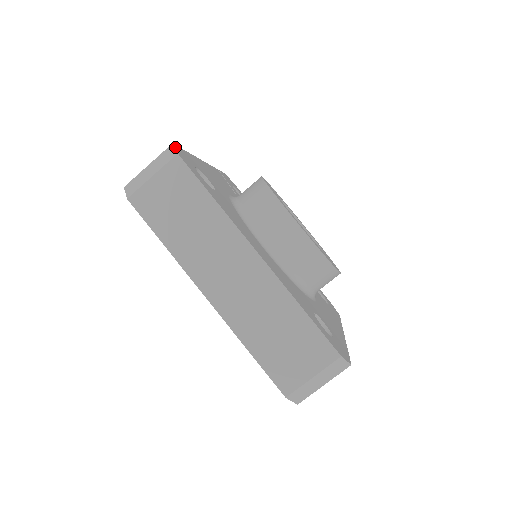
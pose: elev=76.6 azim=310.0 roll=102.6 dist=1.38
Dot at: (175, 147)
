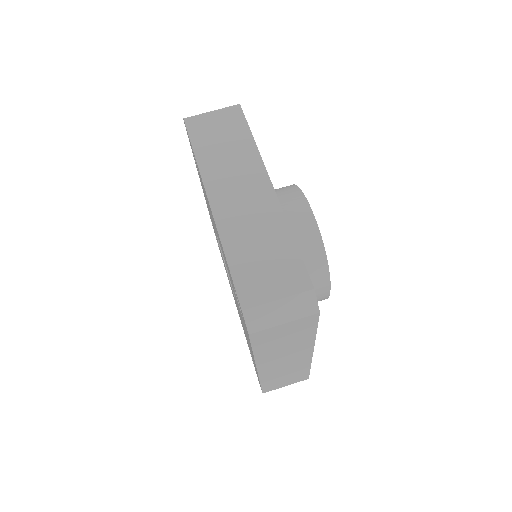
Dot at: occluded
